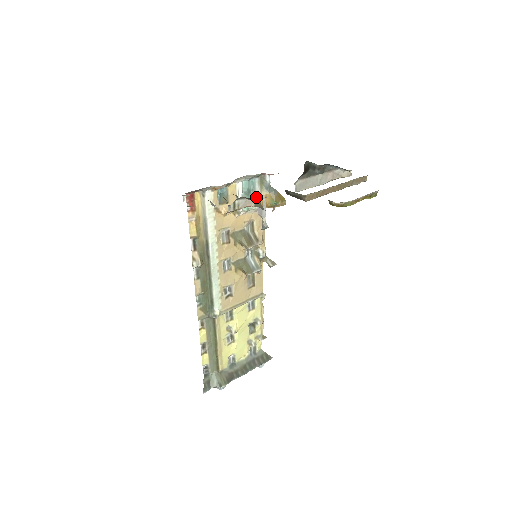
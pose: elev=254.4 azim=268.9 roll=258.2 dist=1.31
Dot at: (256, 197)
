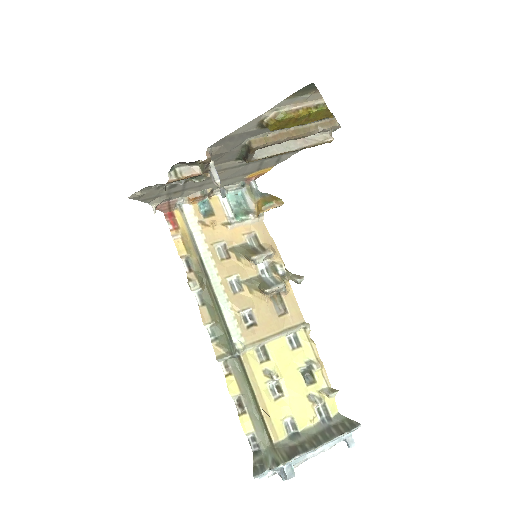
Dot at: (250, 208)
